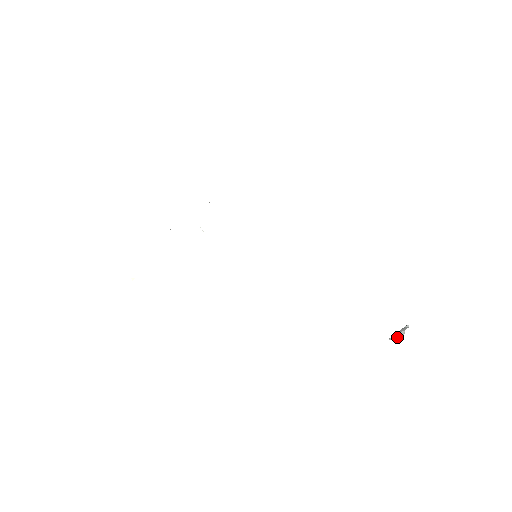
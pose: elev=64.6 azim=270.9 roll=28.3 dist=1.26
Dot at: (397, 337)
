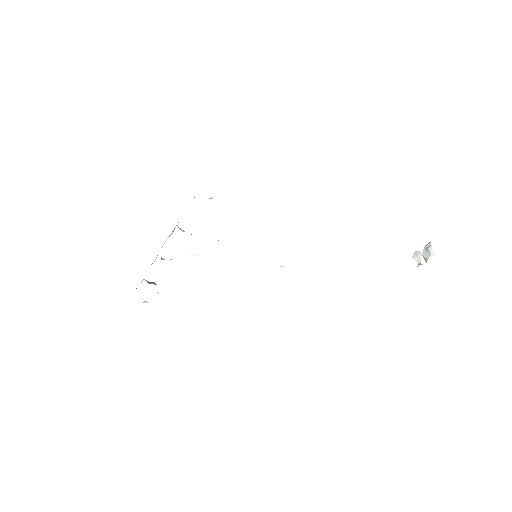
Dot at: (420, 261)
